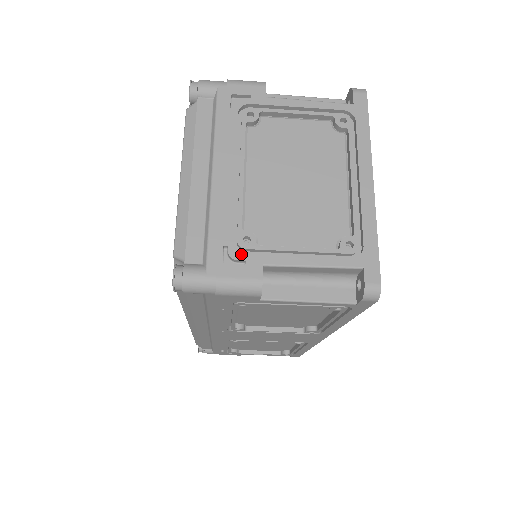
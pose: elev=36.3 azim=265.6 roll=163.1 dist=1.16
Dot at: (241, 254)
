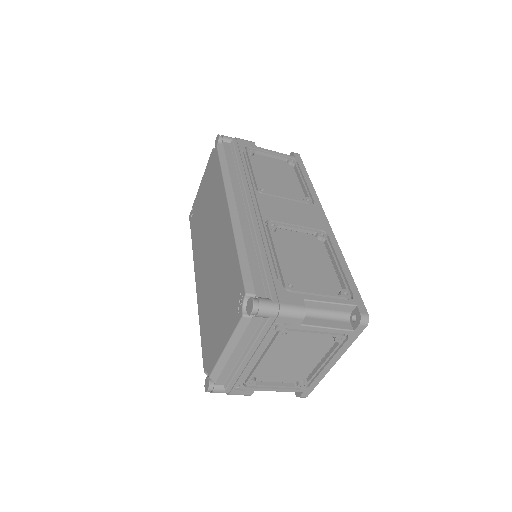
Dot at: (245, 388)
